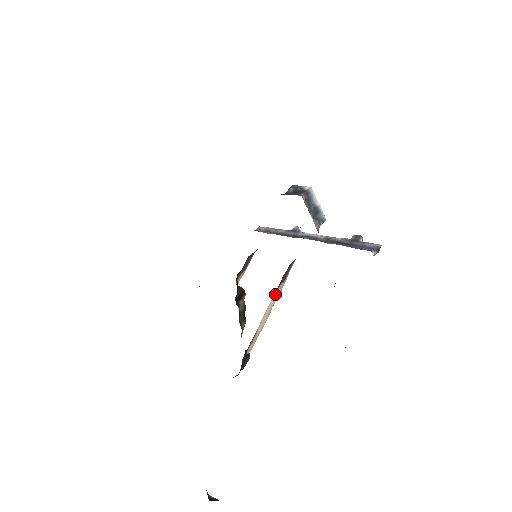
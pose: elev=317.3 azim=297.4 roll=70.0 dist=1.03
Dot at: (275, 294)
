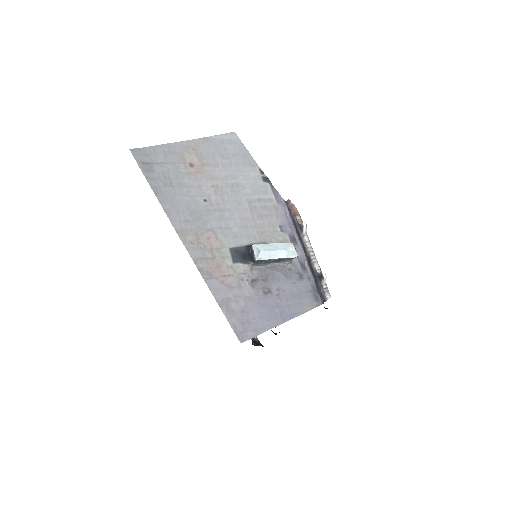
Dot at: occluded
